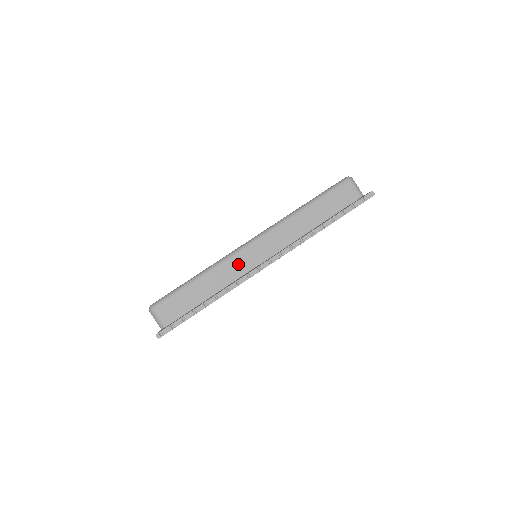
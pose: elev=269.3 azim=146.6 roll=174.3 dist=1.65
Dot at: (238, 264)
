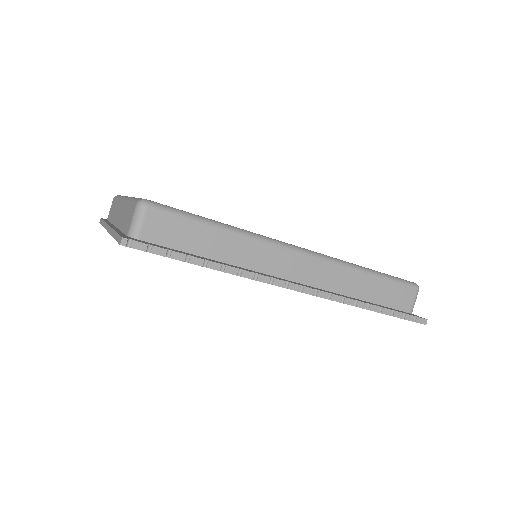
Dot at: (270, 257)
